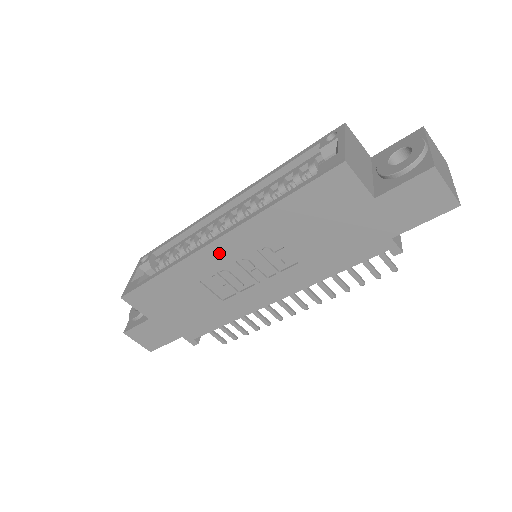
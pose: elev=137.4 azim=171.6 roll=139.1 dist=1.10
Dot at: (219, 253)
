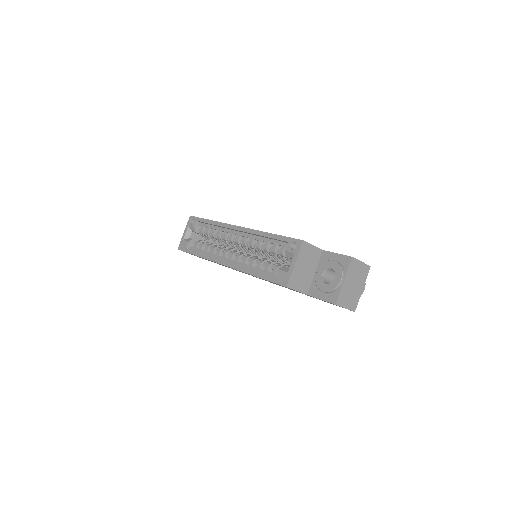
Dot at: occluded
